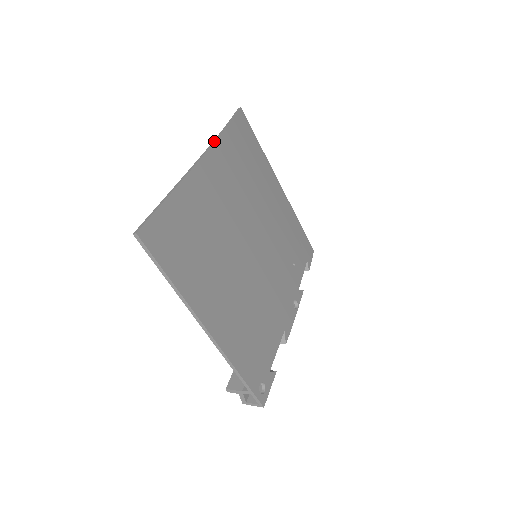
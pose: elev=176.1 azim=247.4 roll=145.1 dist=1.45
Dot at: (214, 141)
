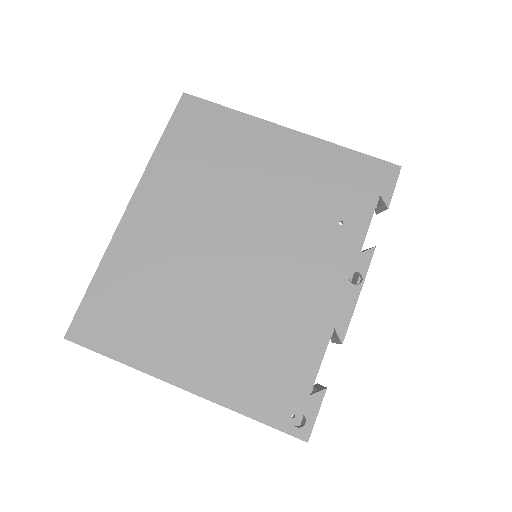
Dot at: (143, 174)
